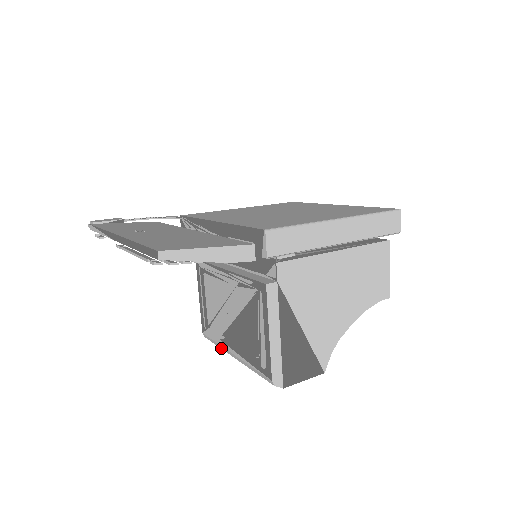
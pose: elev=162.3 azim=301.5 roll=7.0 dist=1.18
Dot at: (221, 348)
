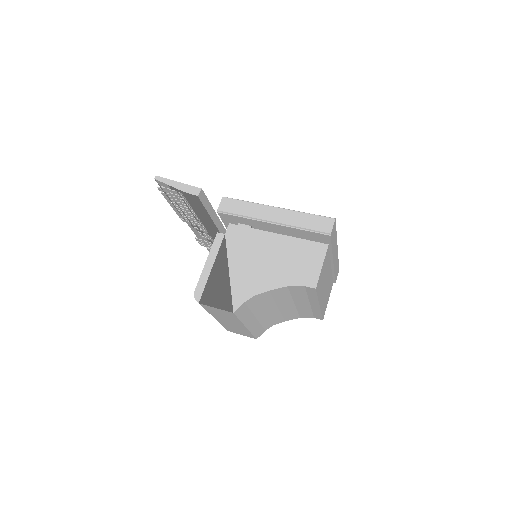
Dot at: occluded
